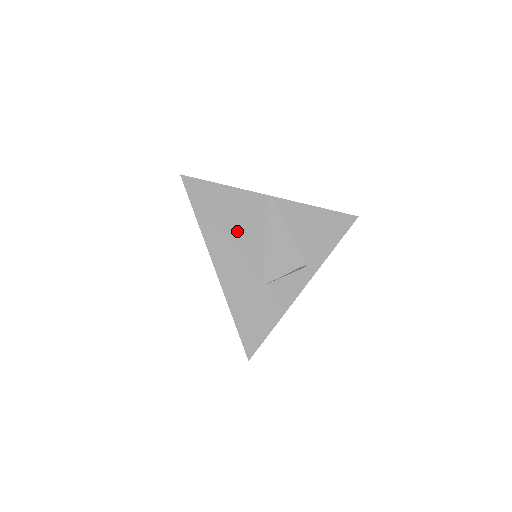
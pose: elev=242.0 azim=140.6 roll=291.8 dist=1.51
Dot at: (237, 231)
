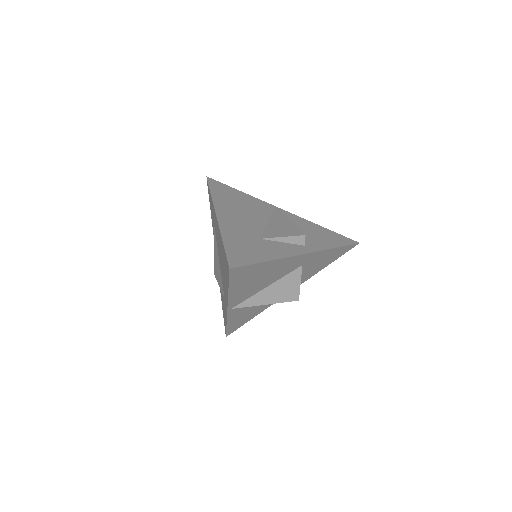
Dot at: (244, 210)
